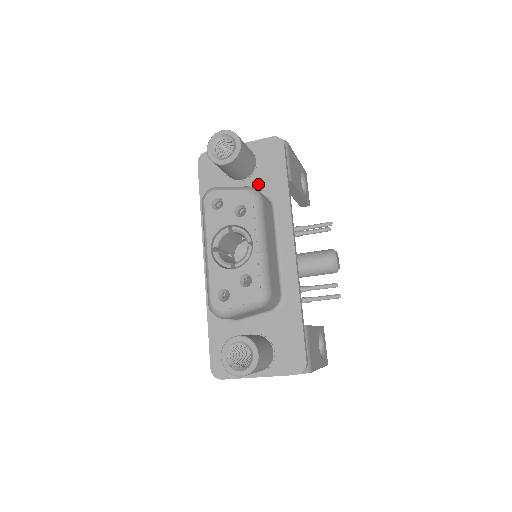
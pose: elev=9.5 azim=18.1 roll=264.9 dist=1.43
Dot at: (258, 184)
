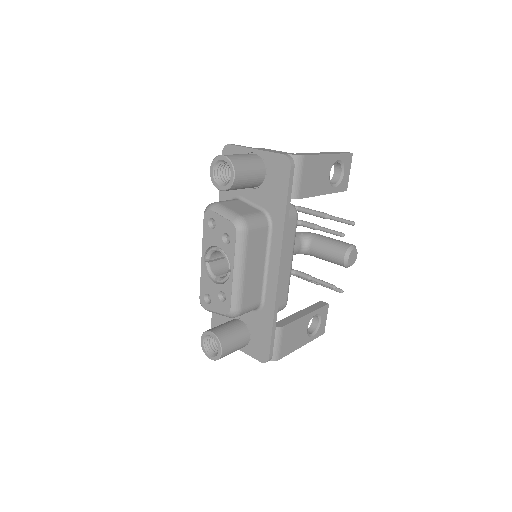
Dot at: (263, 198)
